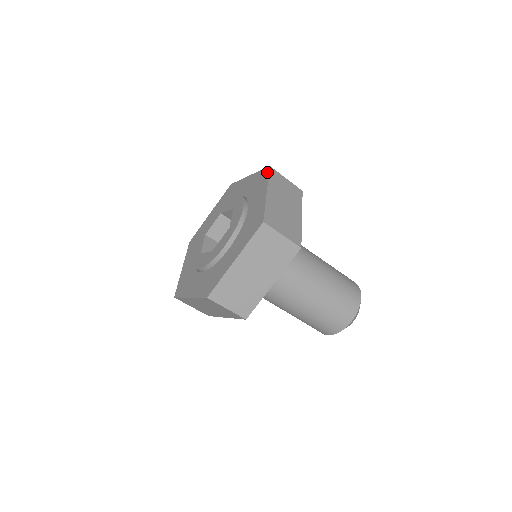
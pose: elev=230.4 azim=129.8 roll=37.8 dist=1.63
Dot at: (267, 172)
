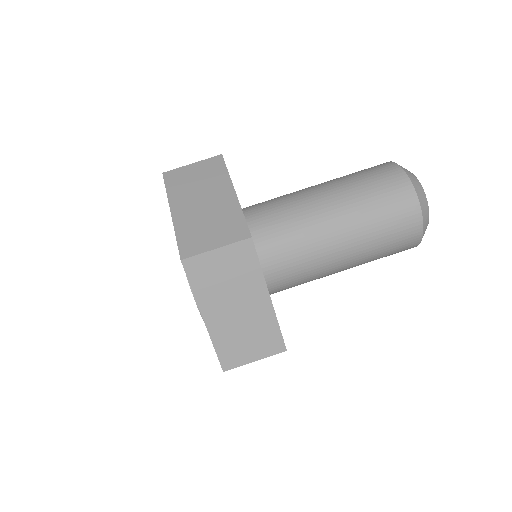
Dot at: occluded
